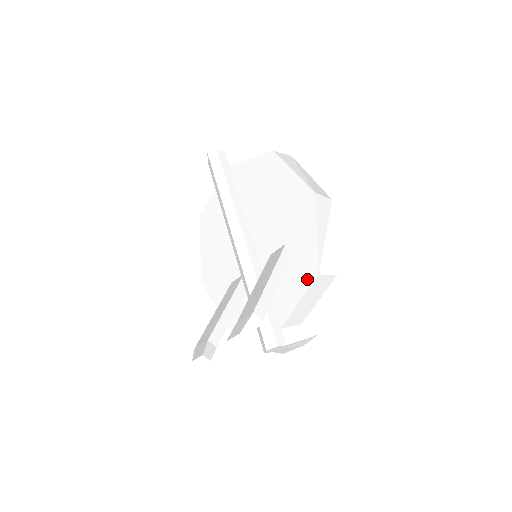
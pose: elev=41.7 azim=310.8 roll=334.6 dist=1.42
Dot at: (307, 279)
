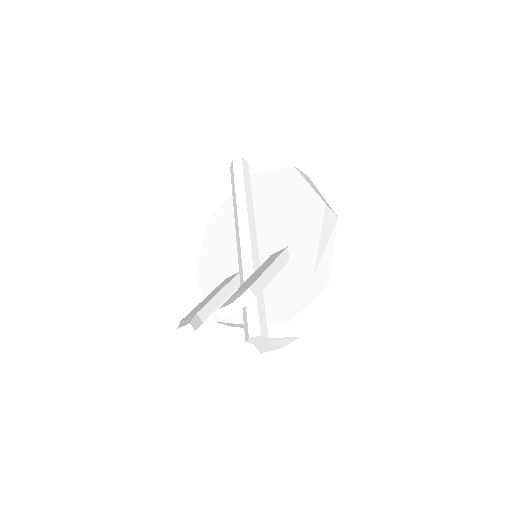
Dot at: (302, 279)
